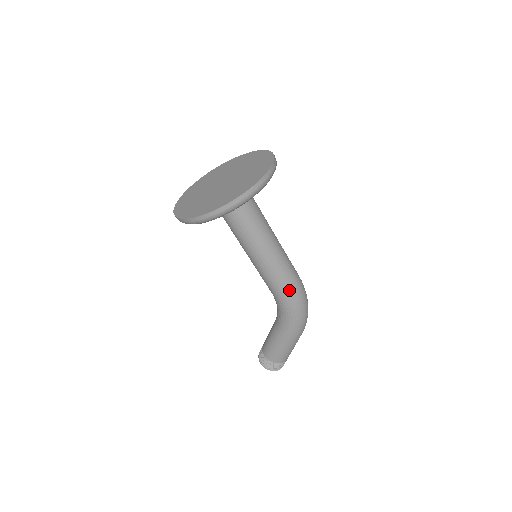
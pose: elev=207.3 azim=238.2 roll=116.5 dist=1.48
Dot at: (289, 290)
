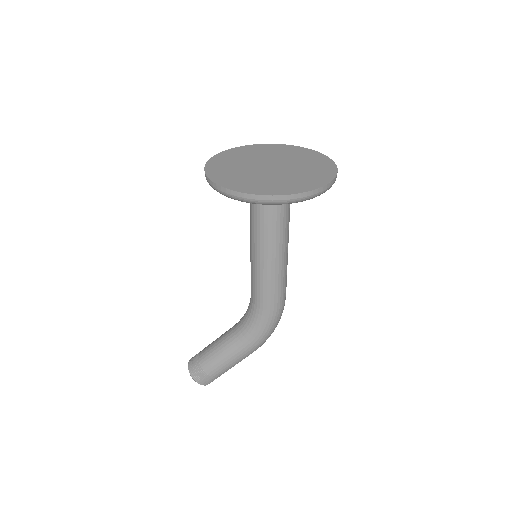
Dot at: (278, 301)
